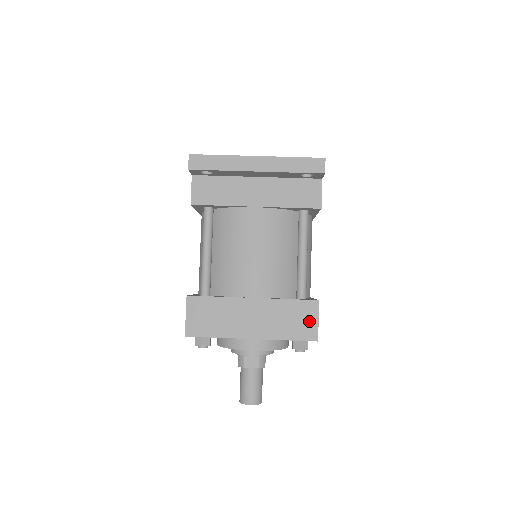
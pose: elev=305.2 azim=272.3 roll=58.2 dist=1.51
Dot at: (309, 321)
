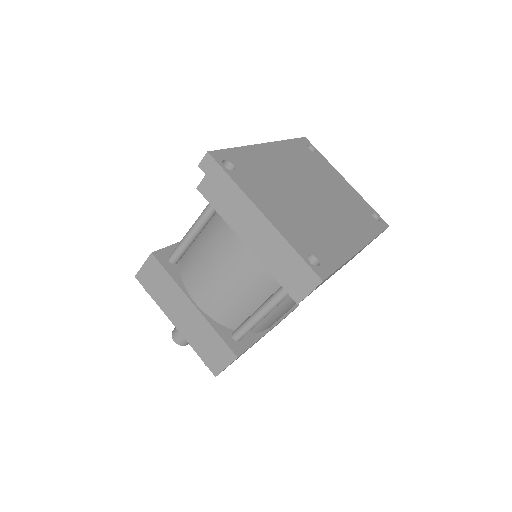
Dot at: (220, 360)
